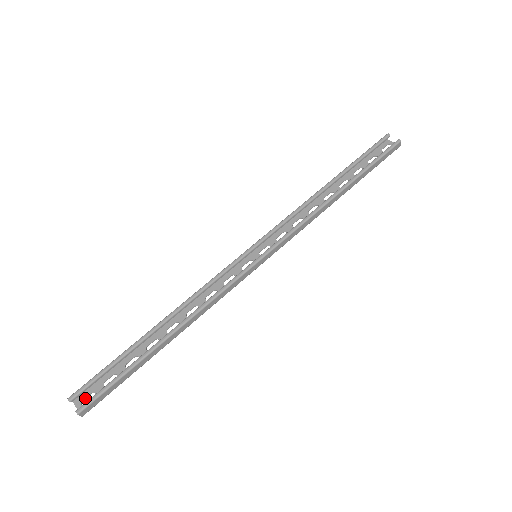
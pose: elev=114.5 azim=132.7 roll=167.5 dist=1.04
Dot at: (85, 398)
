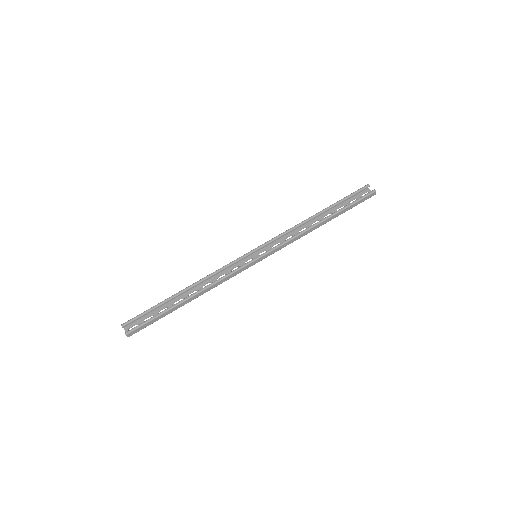
Dot at: (131, 327)
